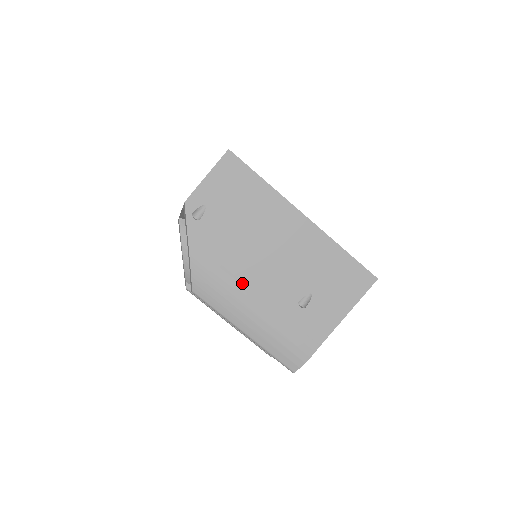
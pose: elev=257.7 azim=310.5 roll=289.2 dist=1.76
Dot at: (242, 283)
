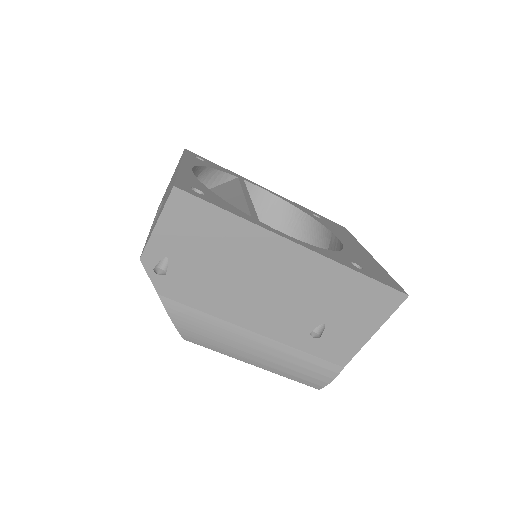
Dot at: (238, 327)
